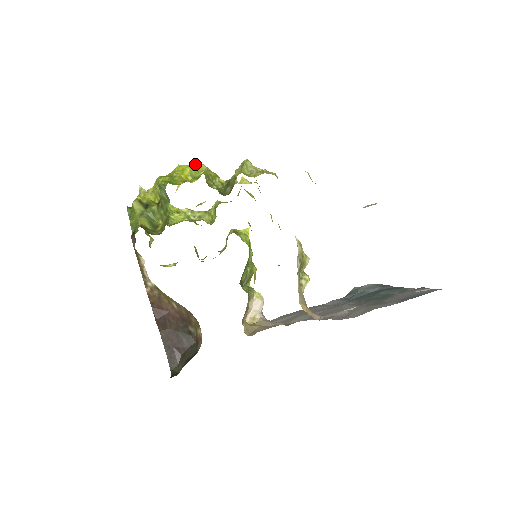
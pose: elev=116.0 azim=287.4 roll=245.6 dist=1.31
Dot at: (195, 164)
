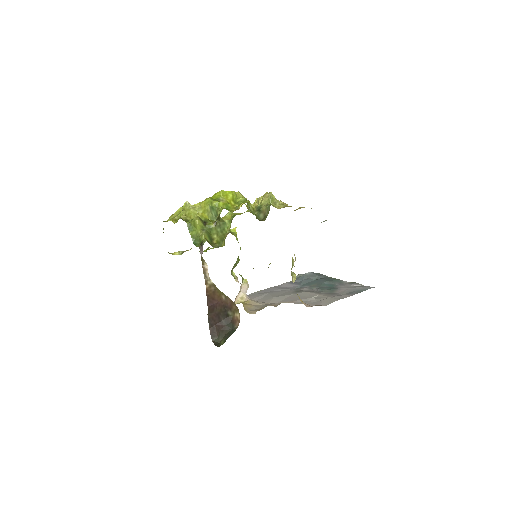
Dot at: occluded
